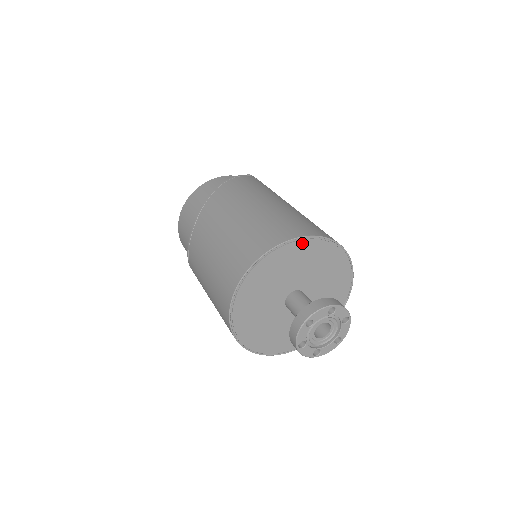
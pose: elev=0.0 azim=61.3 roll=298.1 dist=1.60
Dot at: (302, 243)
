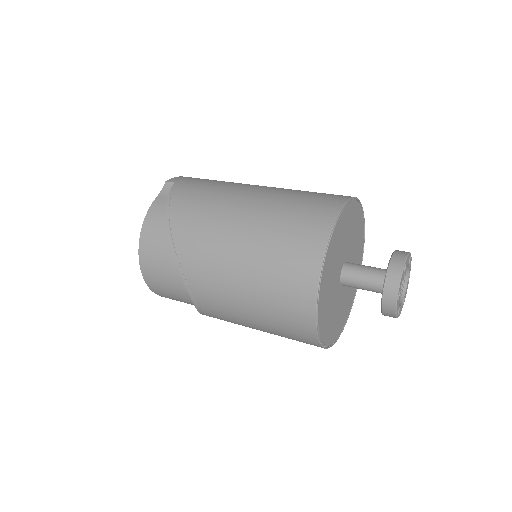
Dot at: (333, 234)
